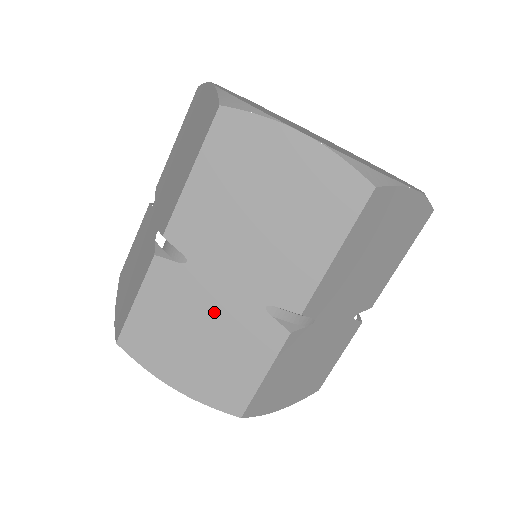
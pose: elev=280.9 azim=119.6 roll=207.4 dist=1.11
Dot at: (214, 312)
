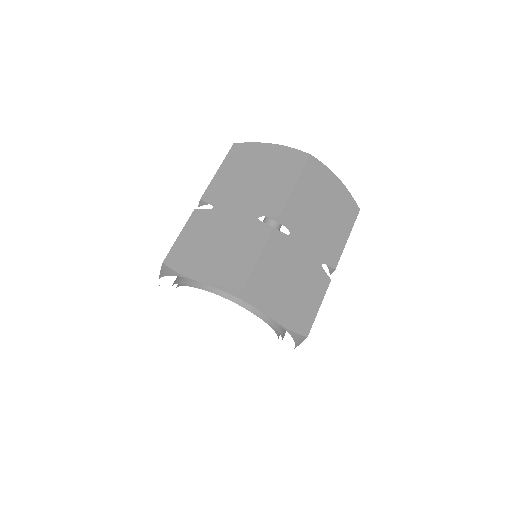
Dot at: (227, 229)
